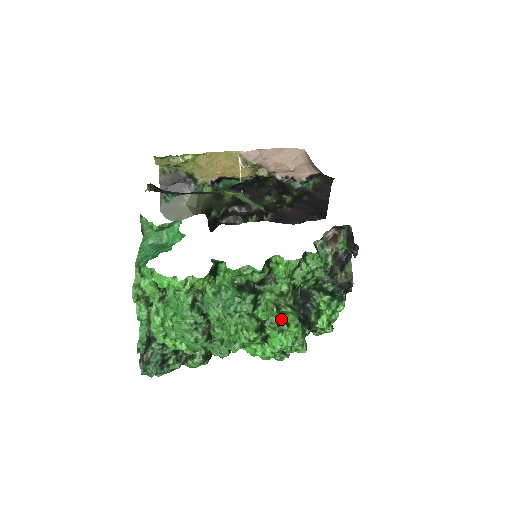
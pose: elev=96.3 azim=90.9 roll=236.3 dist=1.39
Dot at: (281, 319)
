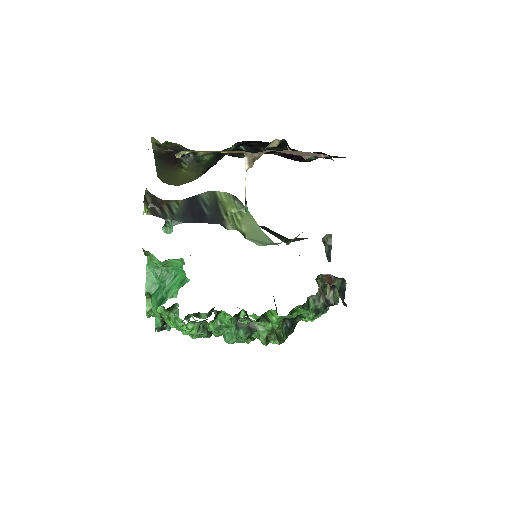
Dot at: occluded
